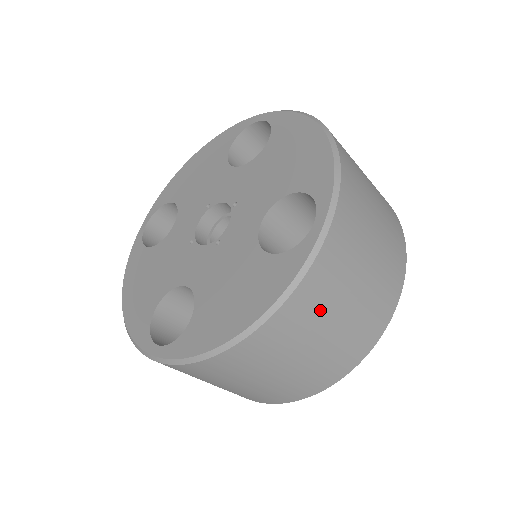
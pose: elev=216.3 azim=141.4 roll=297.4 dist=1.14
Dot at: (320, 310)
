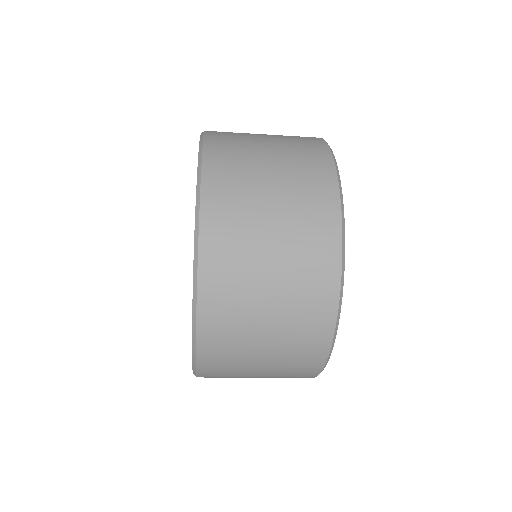
Dot at: (239, 286)
